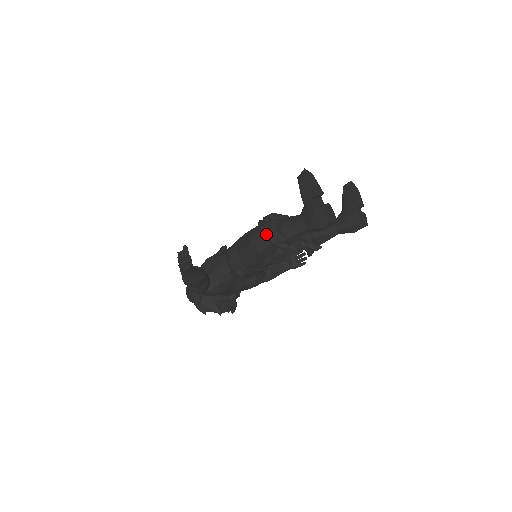
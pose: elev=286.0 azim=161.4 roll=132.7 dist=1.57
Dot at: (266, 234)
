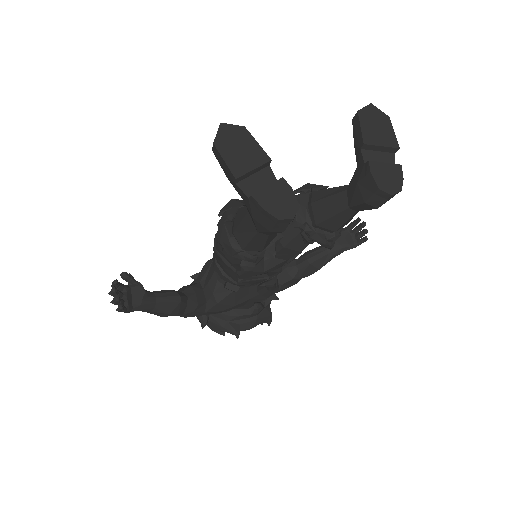
Dot at: (217, 241)
